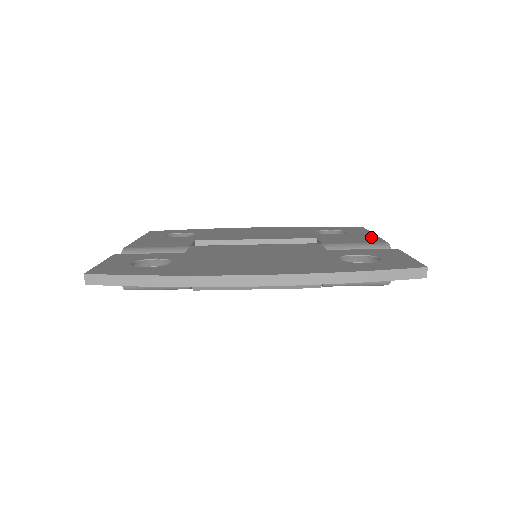
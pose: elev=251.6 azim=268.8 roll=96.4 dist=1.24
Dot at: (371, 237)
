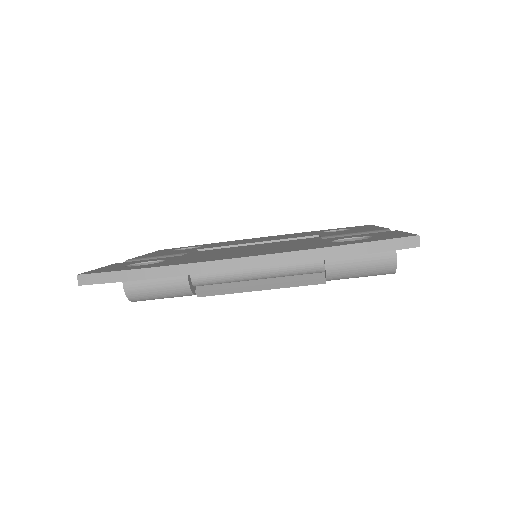
Dot at: (374, 228)
